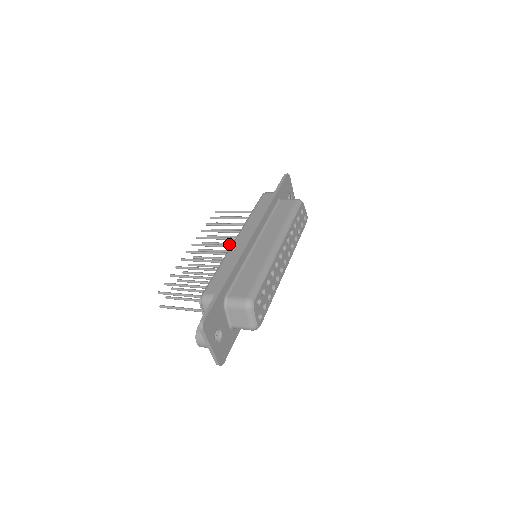
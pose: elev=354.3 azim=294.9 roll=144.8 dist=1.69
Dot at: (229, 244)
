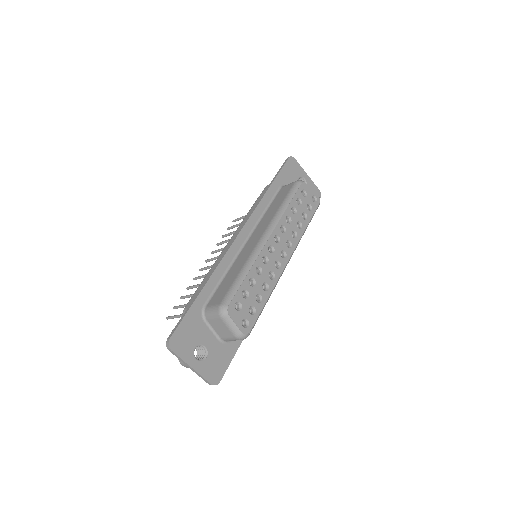
Dot at: occluded
